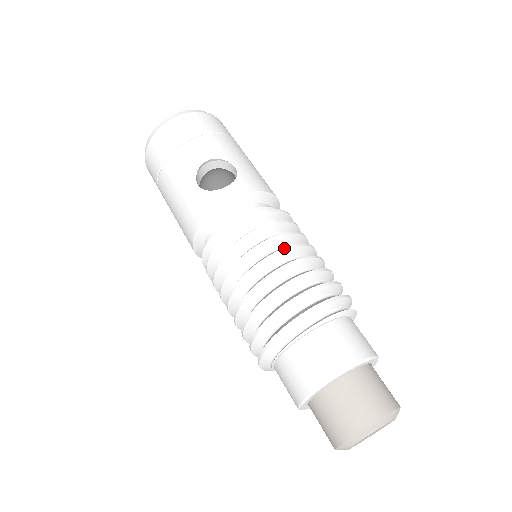
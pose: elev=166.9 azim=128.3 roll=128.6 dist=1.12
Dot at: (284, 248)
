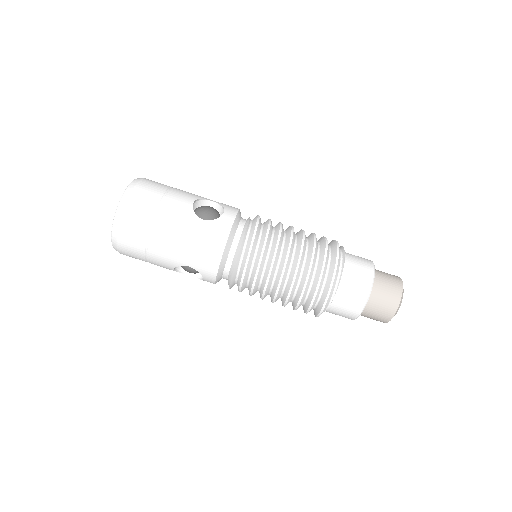
Dot at: (292, 229)
